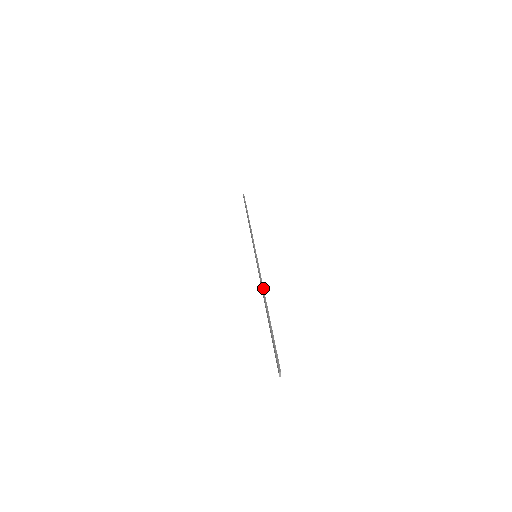
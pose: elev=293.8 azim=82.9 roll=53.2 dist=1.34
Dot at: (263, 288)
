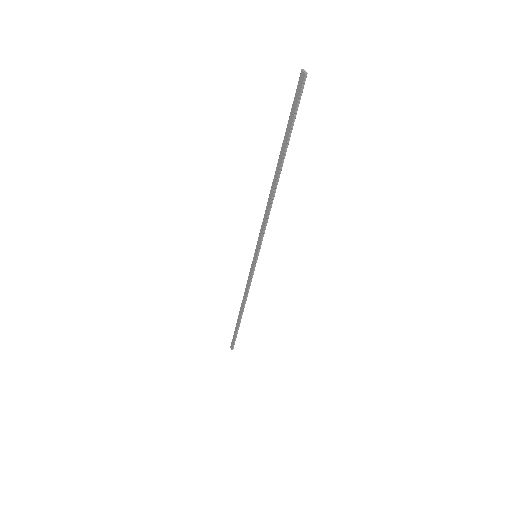
Dot at: (268, 200)
